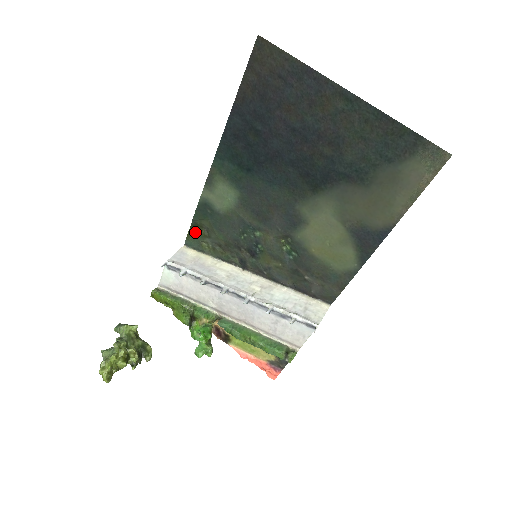
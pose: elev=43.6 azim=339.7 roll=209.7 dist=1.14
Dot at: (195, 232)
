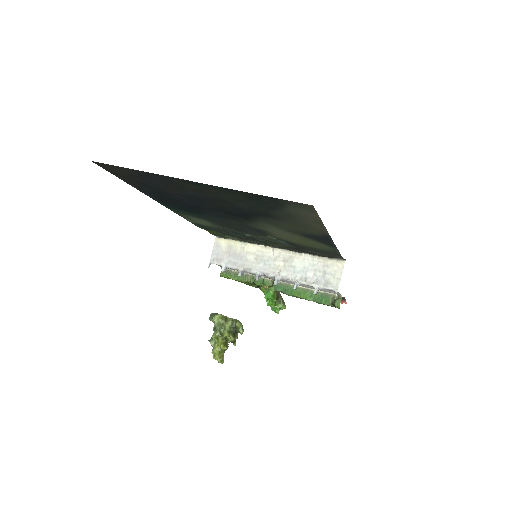
Dot at: (212, 232)
